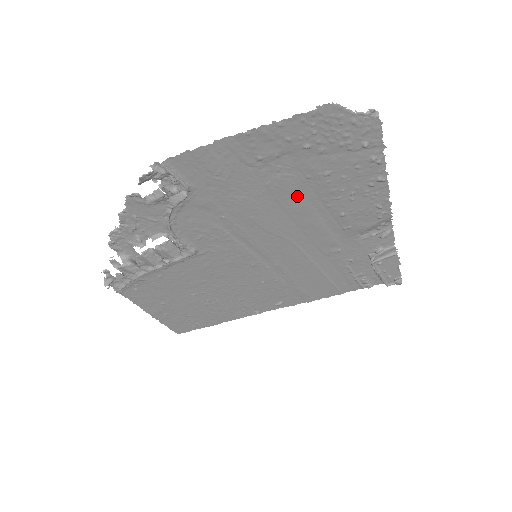
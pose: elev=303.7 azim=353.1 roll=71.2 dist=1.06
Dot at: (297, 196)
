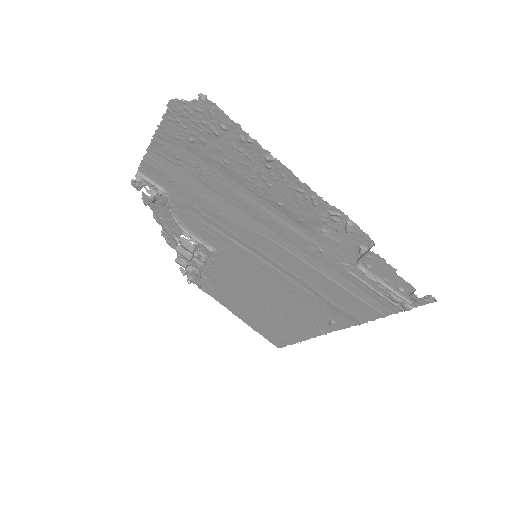
Dot at: (229, 188)
